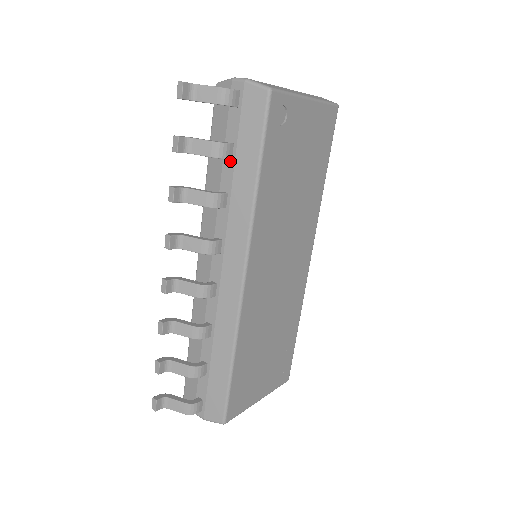
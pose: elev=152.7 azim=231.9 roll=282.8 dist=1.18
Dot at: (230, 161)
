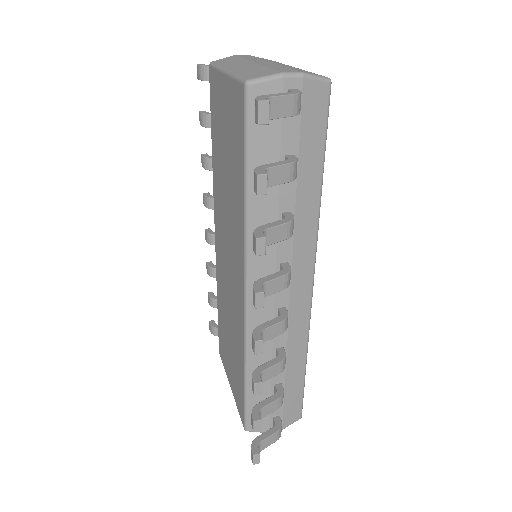
Dot at: occluded
